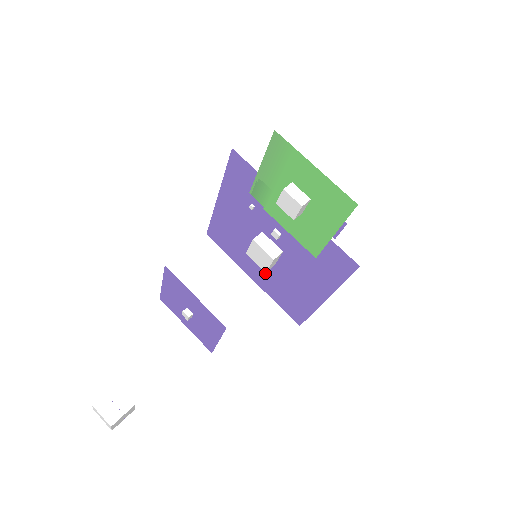
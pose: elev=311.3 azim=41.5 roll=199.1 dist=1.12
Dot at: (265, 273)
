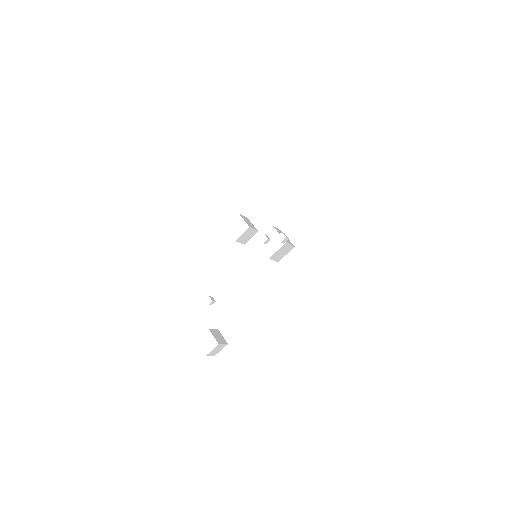
Dot at: occluded
